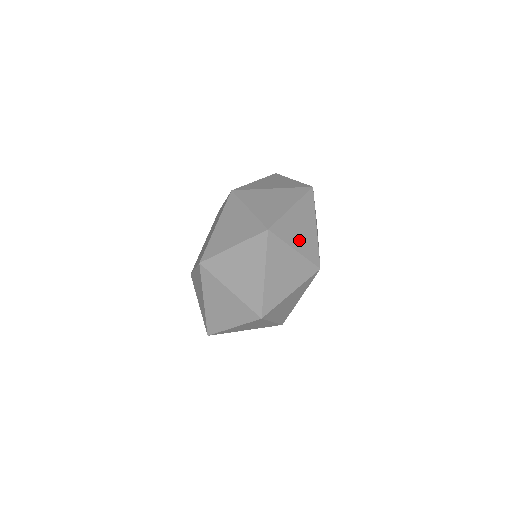
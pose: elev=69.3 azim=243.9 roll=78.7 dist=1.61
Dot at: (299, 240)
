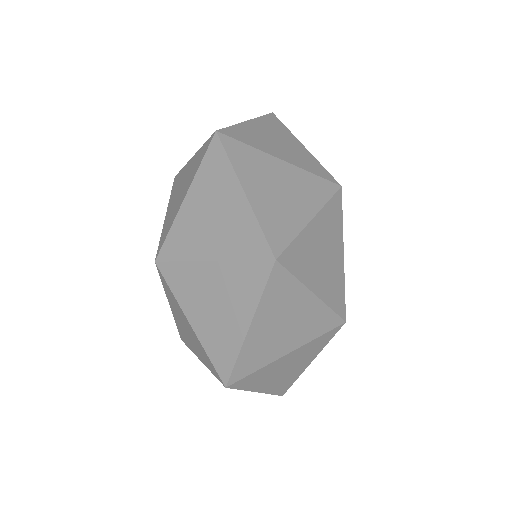
Dot at: (288, 340)
